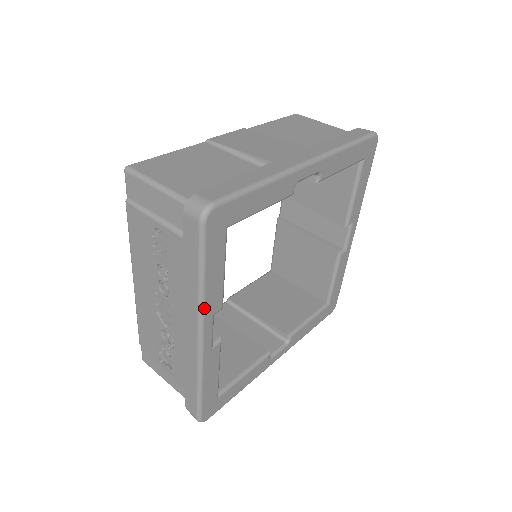
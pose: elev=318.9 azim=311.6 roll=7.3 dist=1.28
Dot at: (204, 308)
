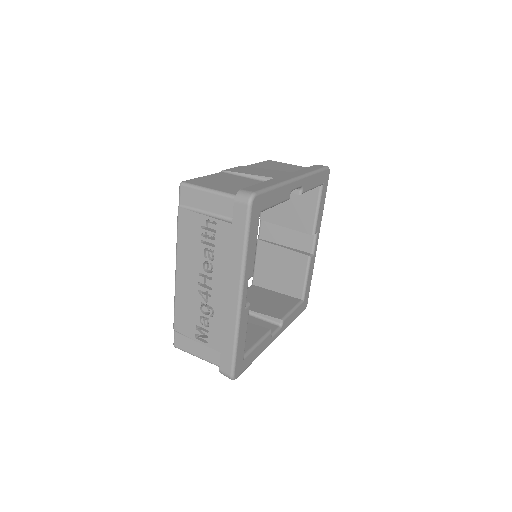
Dot at: (245, 271)
